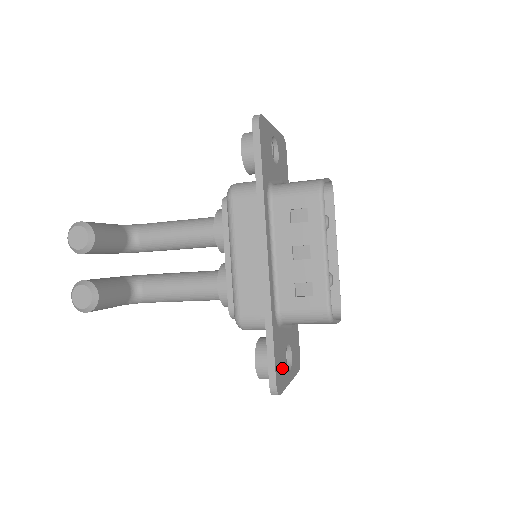
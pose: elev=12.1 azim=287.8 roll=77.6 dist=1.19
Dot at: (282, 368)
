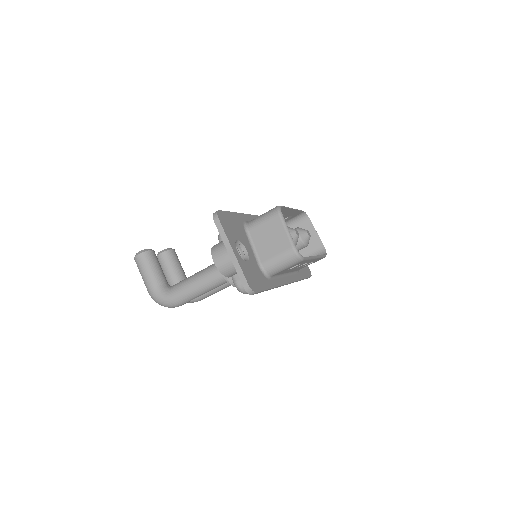
Dot at: (231, 230)
